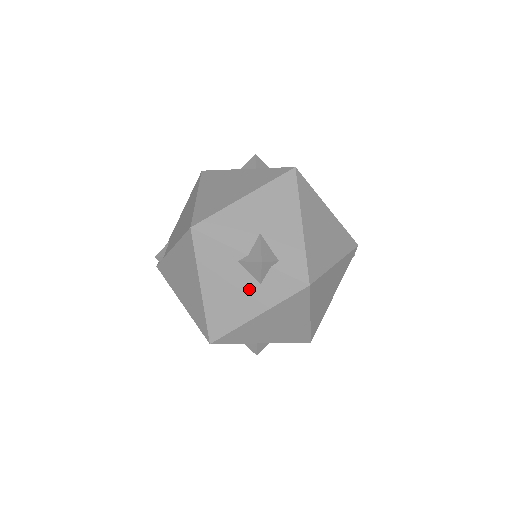
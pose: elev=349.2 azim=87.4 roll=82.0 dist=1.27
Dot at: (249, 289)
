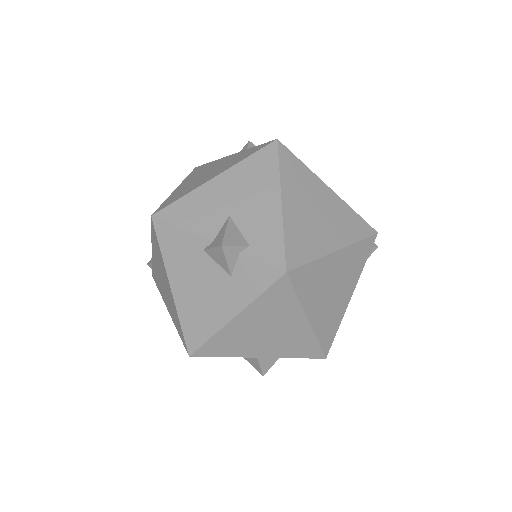
Dot at: (220, 284)
